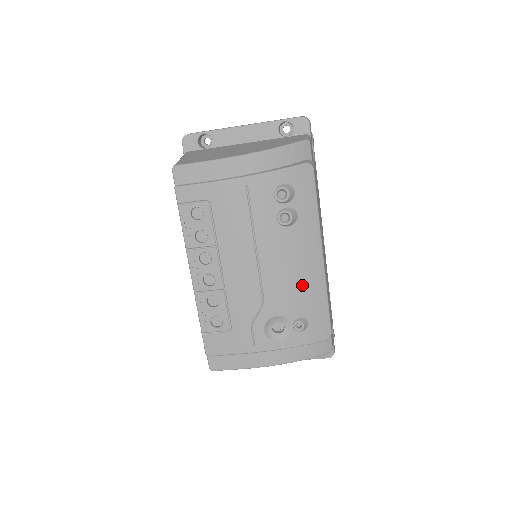
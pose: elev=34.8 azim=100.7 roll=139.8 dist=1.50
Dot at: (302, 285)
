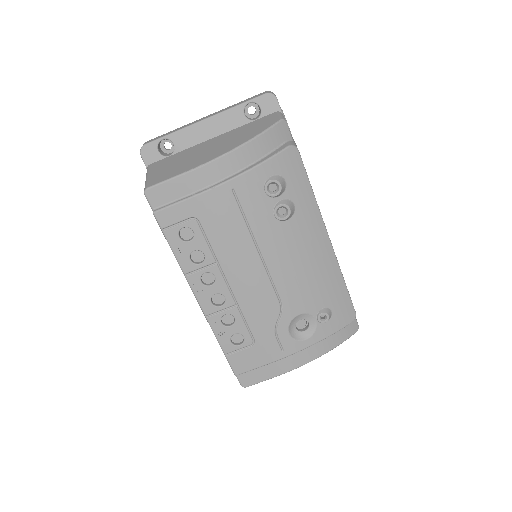
Dot at: (316, 275)
